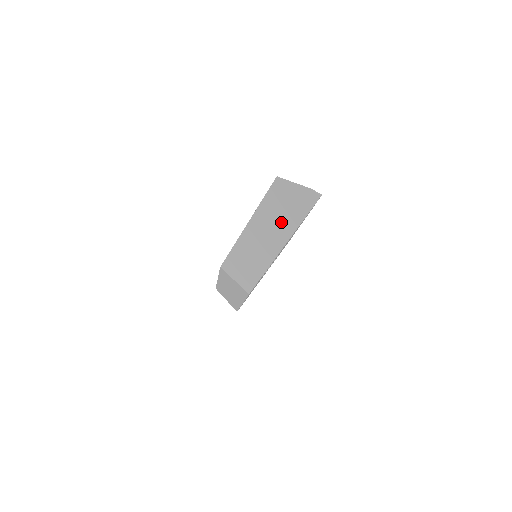
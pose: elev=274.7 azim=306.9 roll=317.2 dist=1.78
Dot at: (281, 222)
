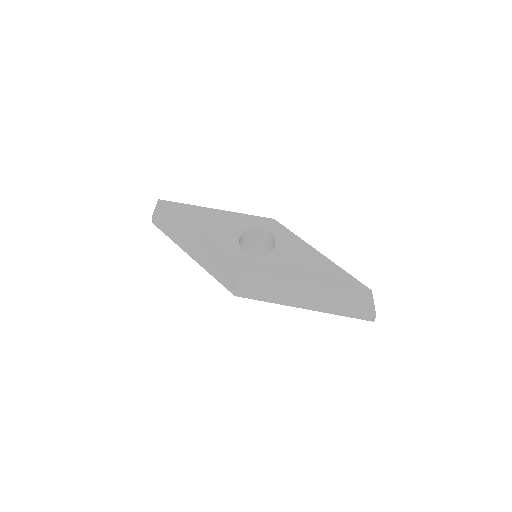
Dot at: (331, 303)
